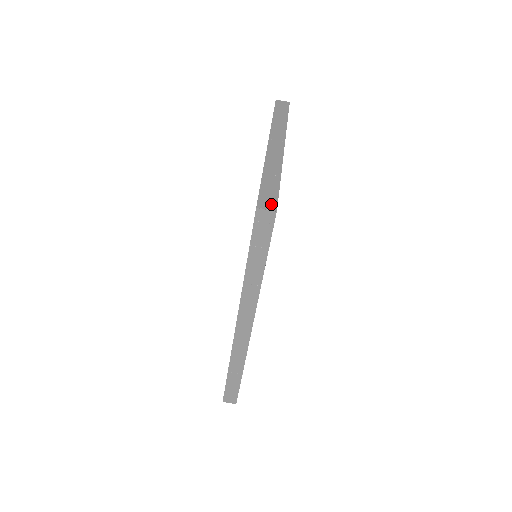
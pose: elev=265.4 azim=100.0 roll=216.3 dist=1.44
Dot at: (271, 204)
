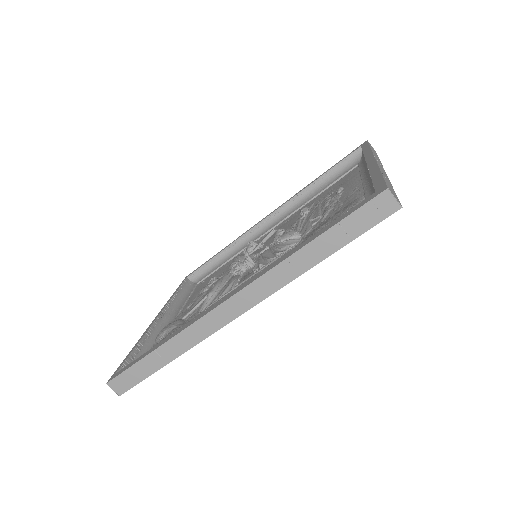
Dot at: (397, 198)
